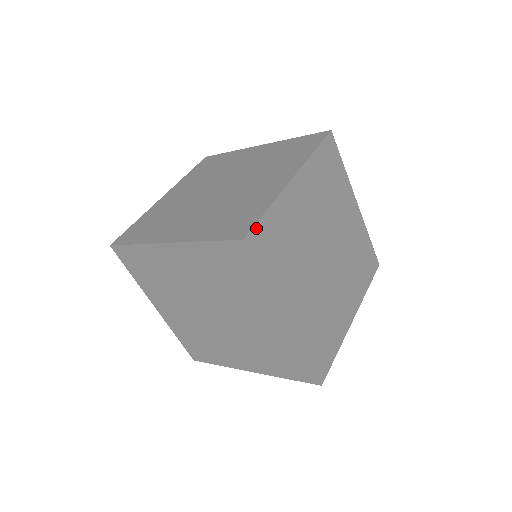
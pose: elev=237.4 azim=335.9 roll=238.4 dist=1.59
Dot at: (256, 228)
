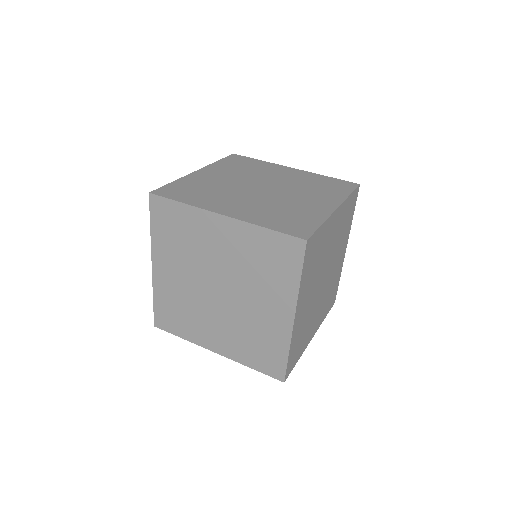
Dot at: (313, 235)
